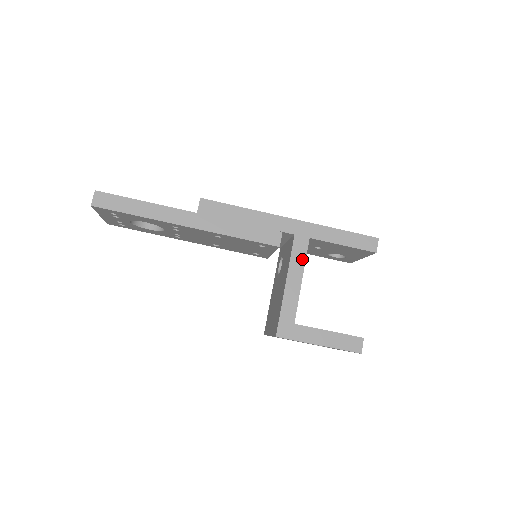
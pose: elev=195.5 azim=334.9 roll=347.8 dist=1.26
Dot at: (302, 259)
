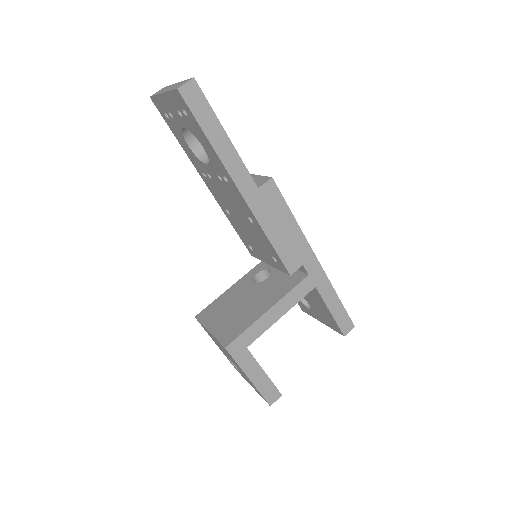
Dot at: (296, 299)
